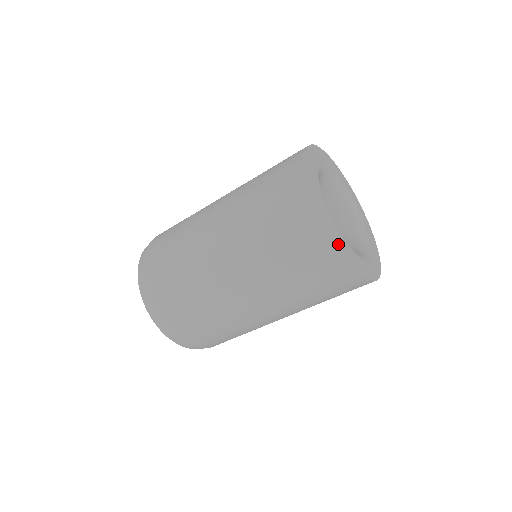
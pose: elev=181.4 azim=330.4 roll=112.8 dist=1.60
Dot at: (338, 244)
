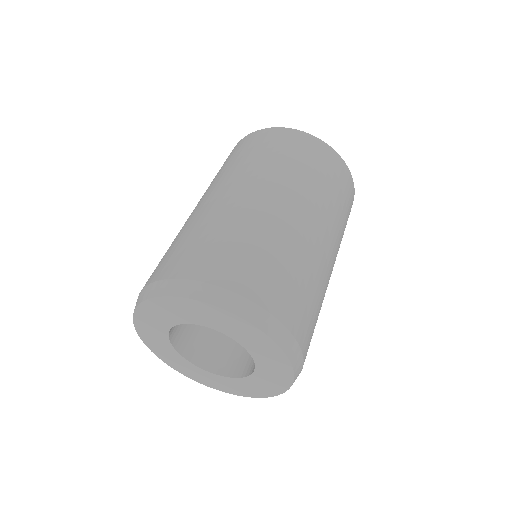
Dot at: (322, 141)
